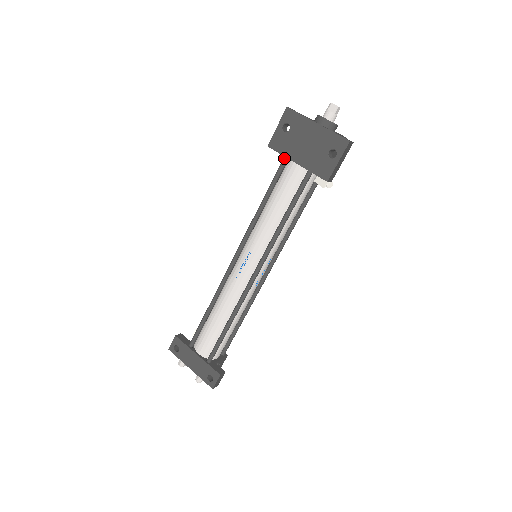
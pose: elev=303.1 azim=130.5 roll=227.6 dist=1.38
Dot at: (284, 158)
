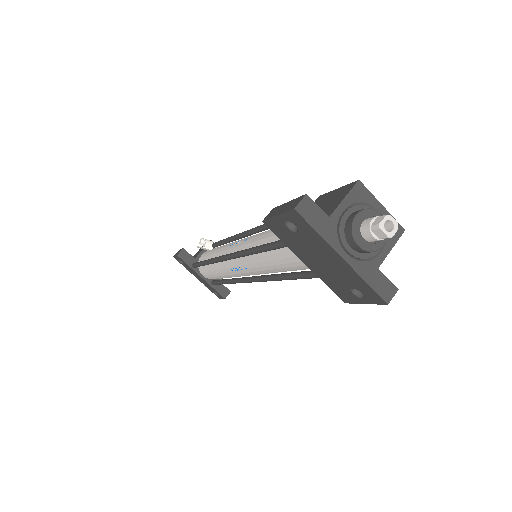
Dot at: occluded
